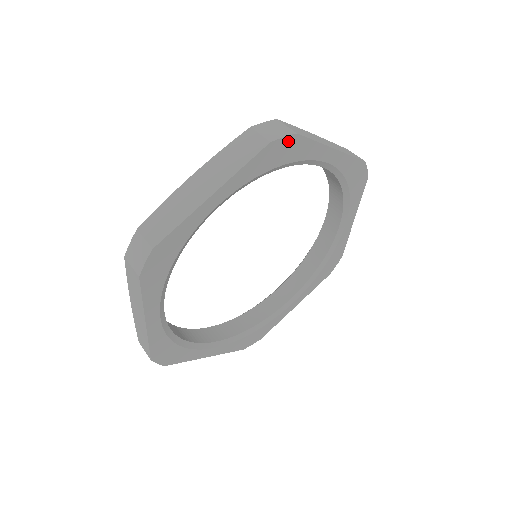
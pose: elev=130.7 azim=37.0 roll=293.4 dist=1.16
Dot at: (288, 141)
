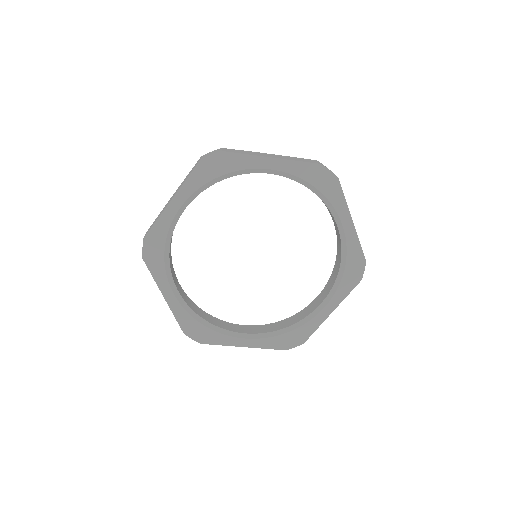
Dot at: (217, 157)
